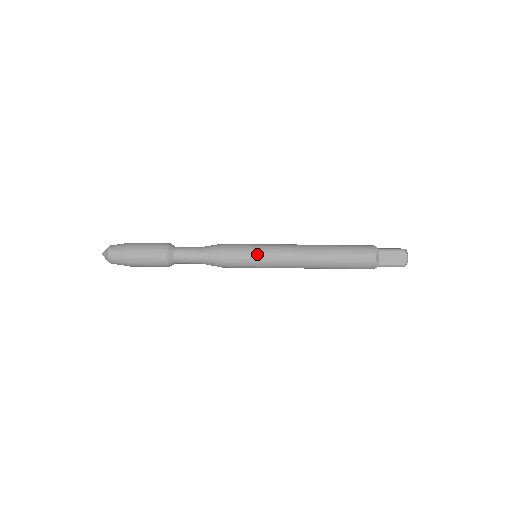
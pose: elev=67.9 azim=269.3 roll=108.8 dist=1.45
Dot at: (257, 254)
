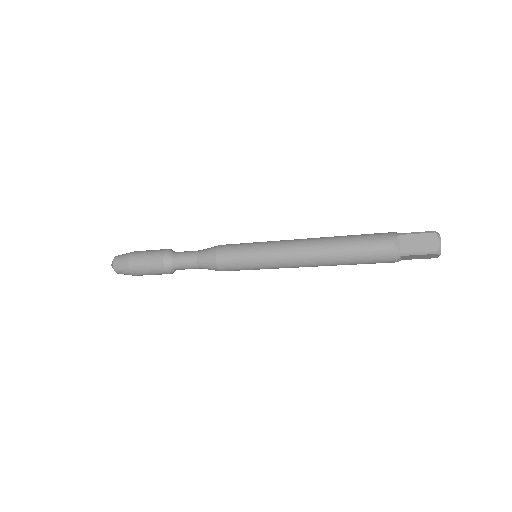
Dot at: (256, 268)
